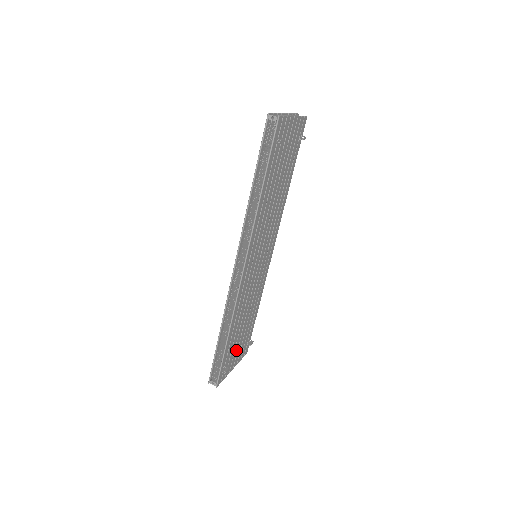
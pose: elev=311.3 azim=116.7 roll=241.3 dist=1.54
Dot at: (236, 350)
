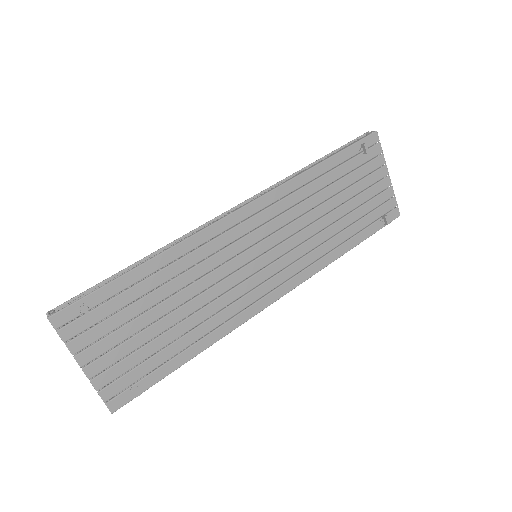
Dot at: (119, 338)
